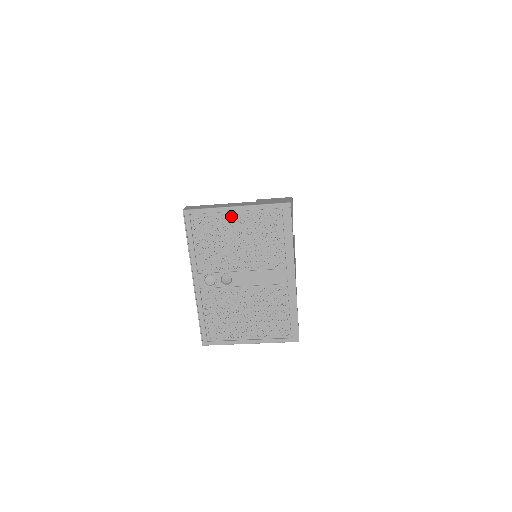
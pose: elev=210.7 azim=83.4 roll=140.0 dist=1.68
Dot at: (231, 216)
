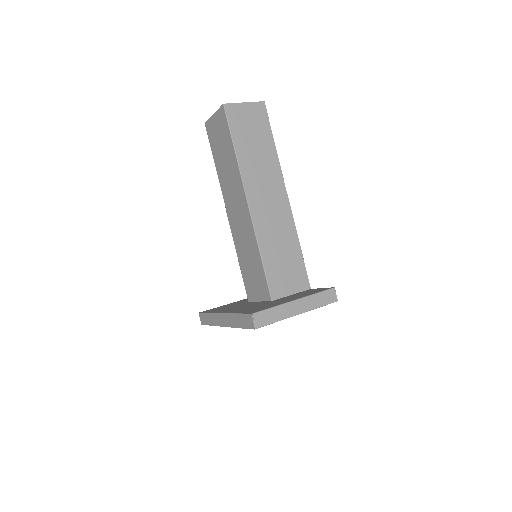
Dot at: occluded
